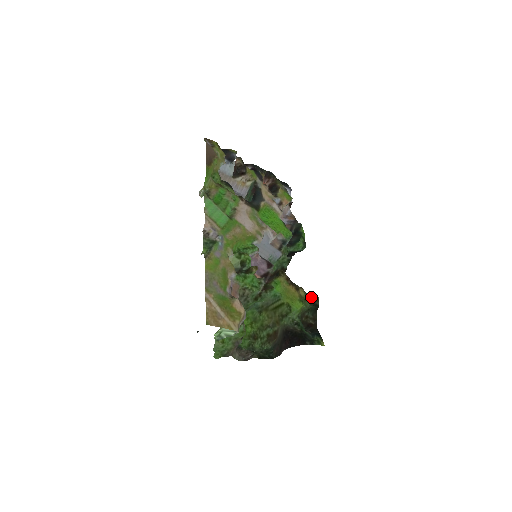
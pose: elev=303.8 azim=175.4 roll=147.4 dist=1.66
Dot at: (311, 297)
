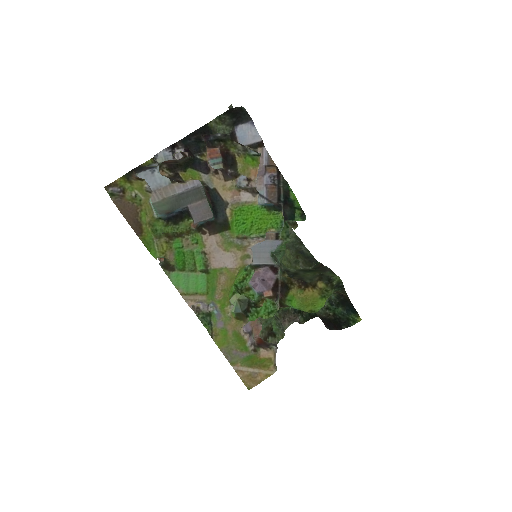
Dot at: (332, 282)
